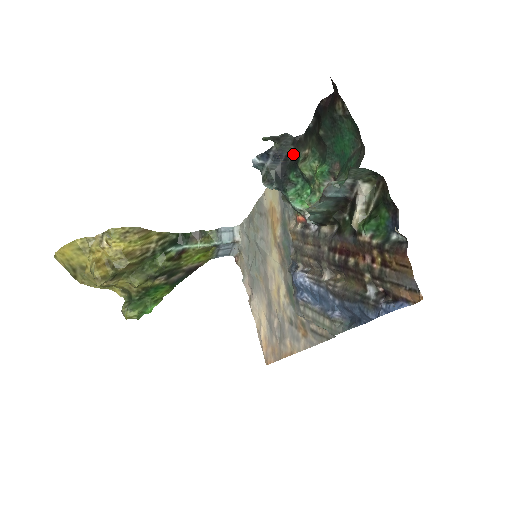
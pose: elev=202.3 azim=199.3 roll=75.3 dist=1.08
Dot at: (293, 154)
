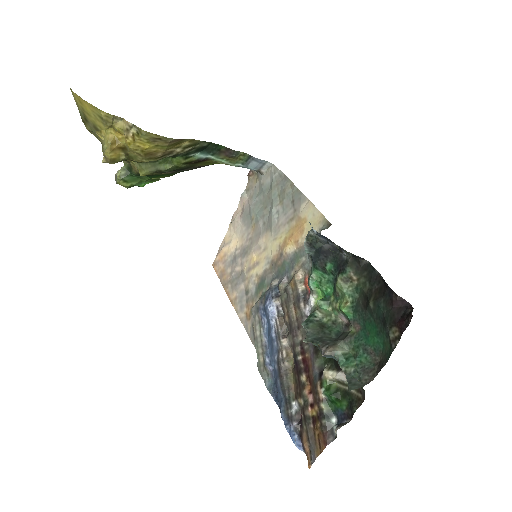
Dot at: (347, 253)
